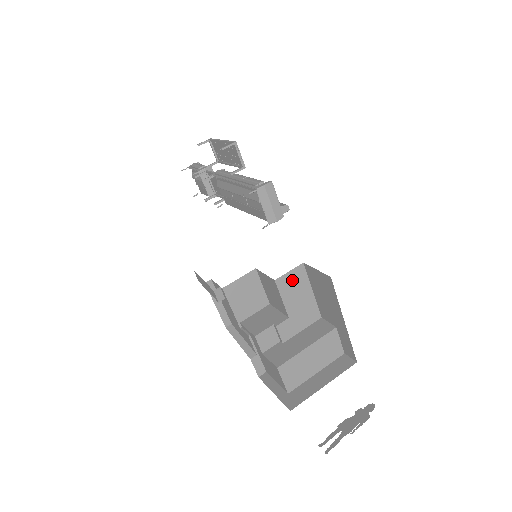
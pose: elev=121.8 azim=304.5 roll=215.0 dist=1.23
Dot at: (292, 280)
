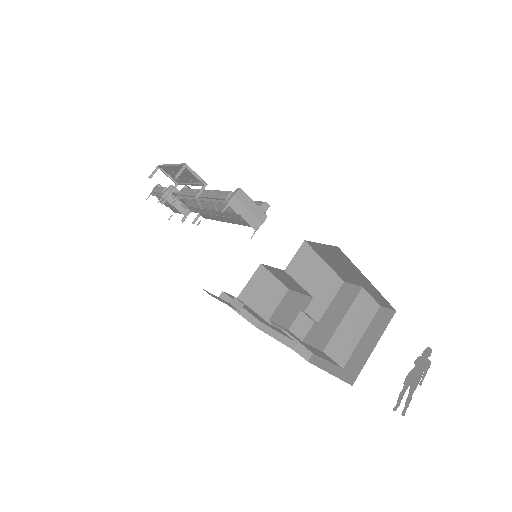
Dot at: (301, 262)
